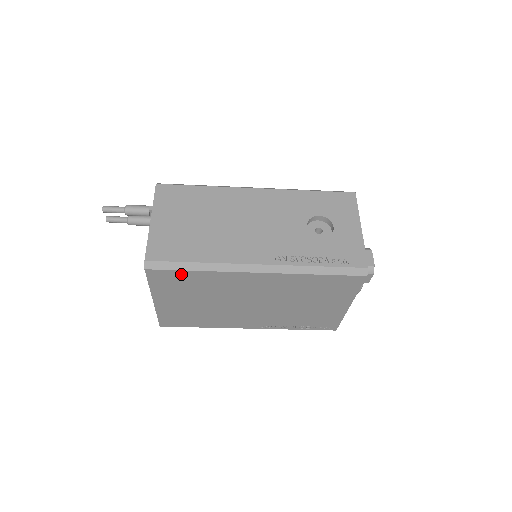
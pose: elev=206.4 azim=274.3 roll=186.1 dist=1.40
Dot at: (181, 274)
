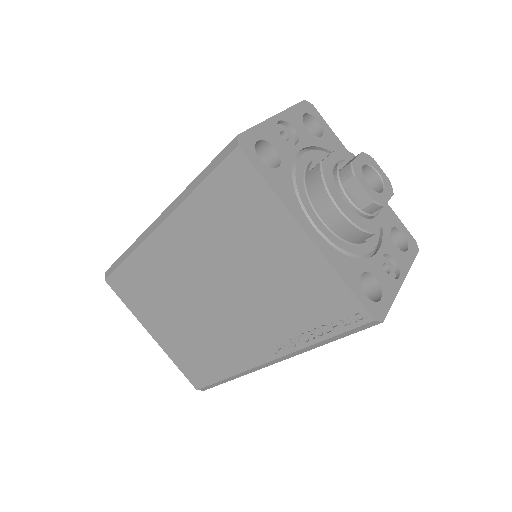
Dot at: (125, 272)
